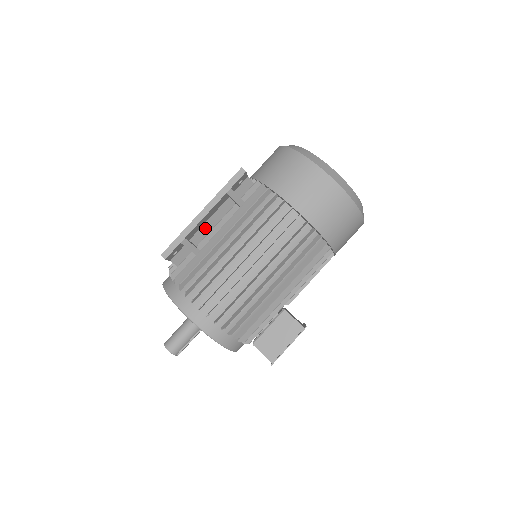
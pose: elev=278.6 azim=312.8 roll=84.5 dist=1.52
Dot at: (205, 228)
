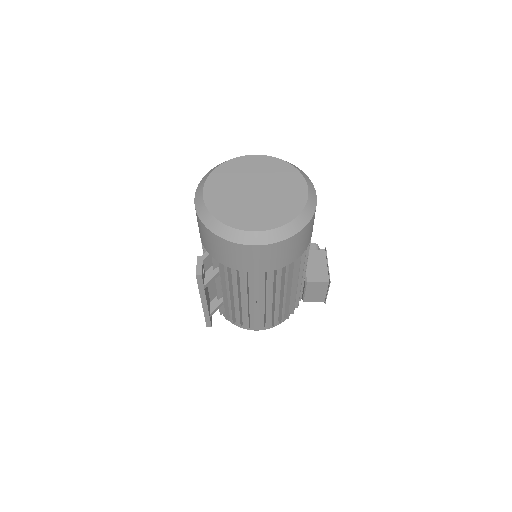
Dot at: (211, 291)
